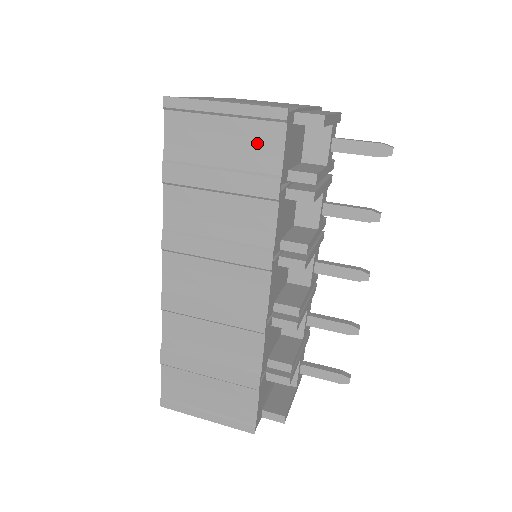
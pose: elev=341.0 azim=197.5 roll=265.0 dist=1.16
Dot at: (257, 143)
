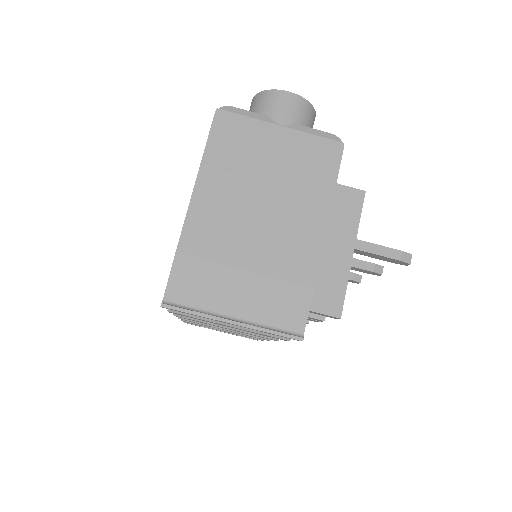
Dot at: occluded
